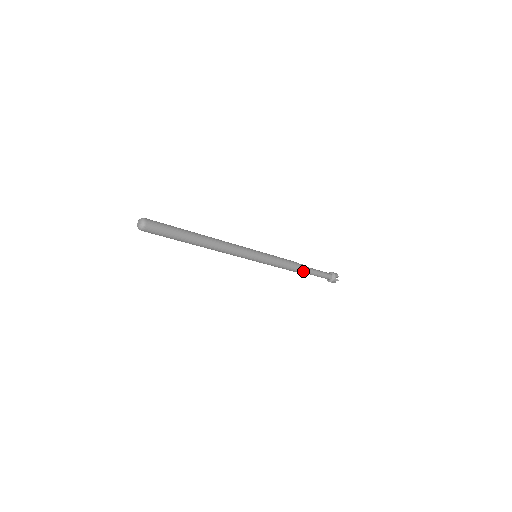
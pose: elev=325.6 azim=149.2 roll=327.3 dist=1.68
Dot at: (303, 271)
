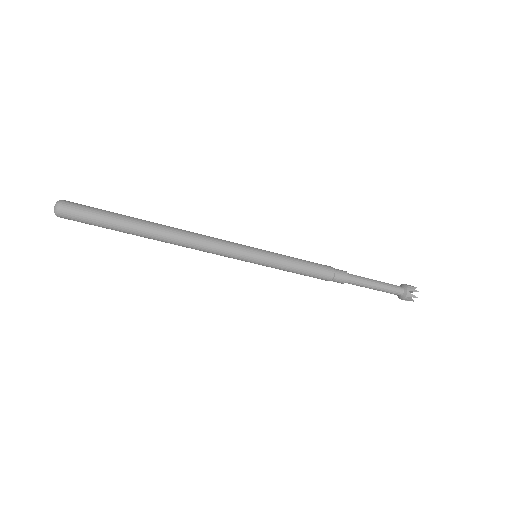
Dot at: (344, 280)
